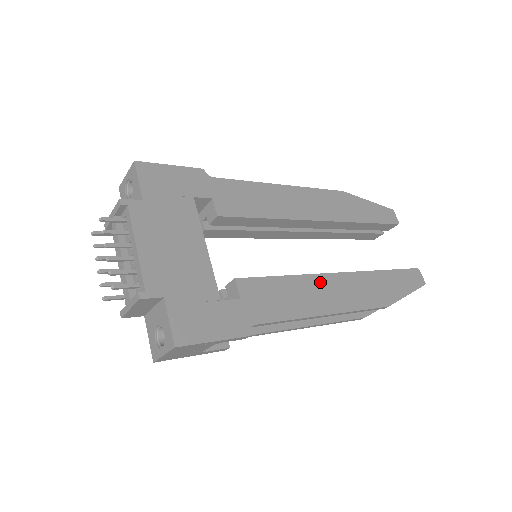
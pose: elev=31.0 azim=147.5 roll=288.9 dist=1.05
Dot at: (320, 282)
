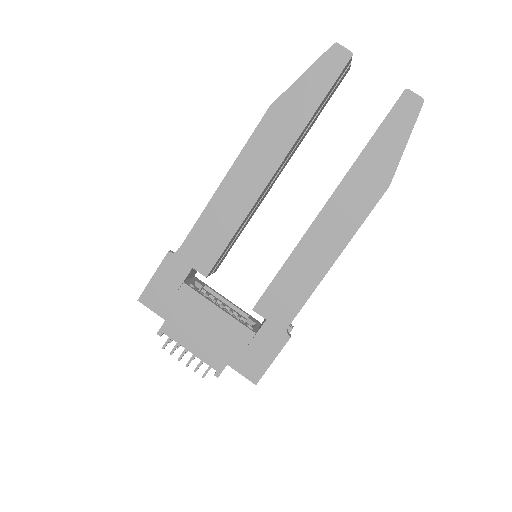
Dot at: (311, 240)
